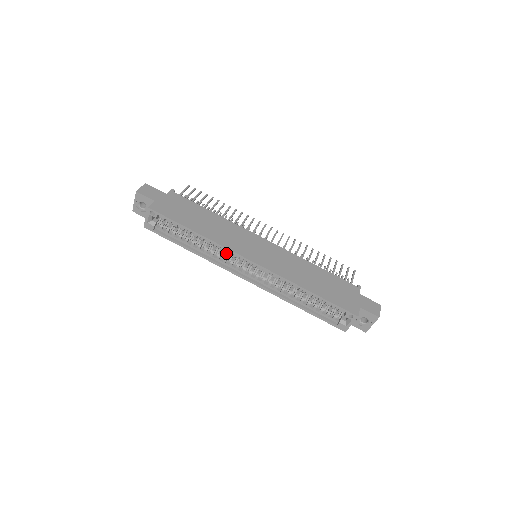
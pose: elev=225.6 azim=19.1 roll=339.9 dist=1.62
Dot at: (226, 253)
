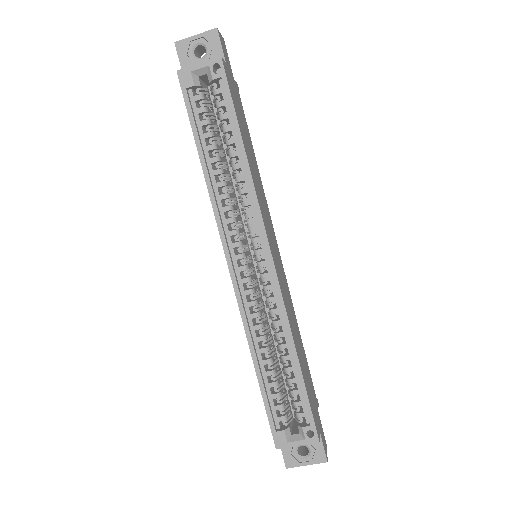
Dot at: occluded
